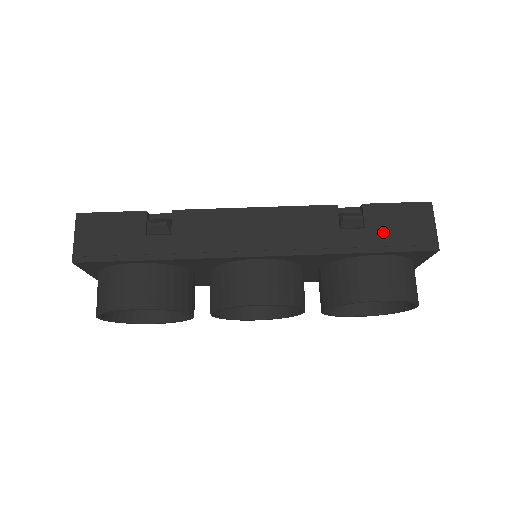
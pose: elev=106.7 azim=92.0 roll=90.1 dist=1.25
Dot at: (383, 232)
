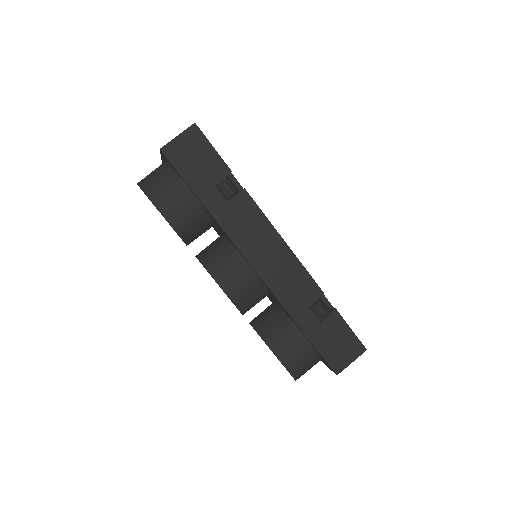
Dot at: (326, 335)
